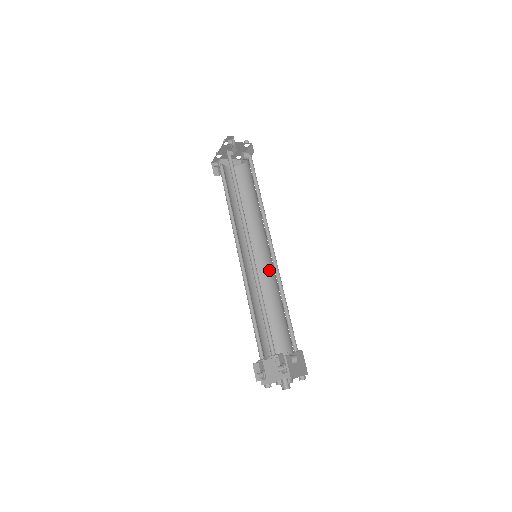
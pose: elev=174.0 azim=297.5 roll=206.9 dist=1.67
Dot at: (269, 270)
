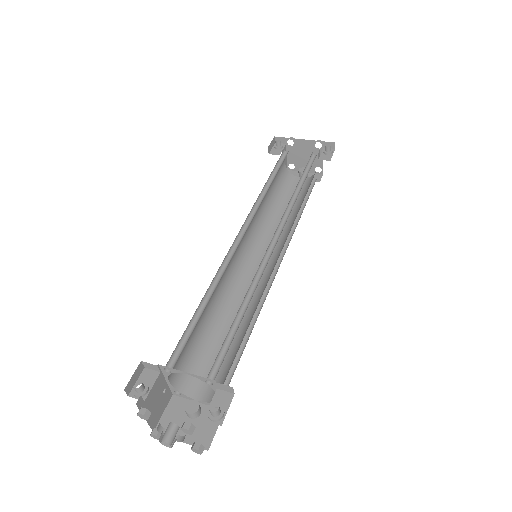
Dot at: (245, 283)
